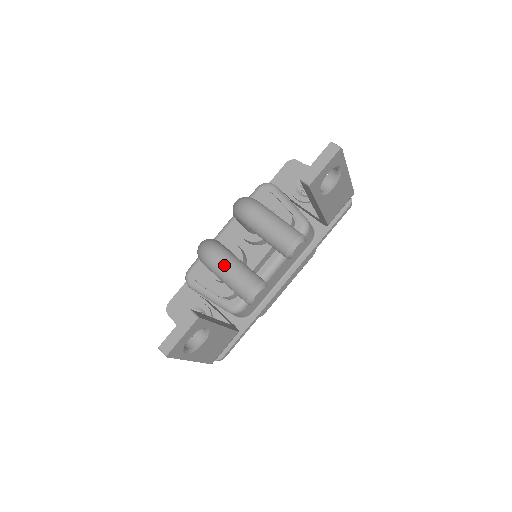
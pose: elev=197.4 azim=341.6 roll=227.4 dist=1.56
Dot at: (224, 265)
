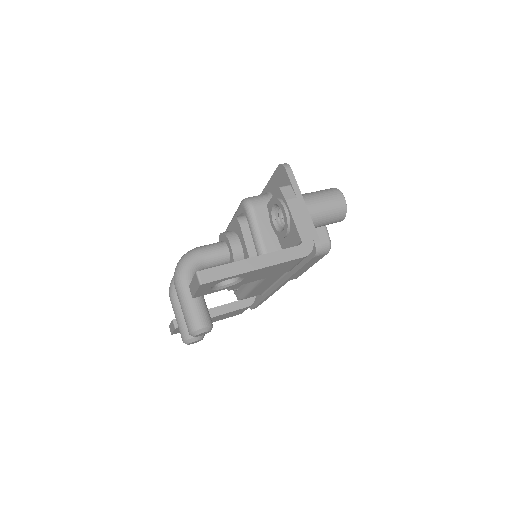
Dot at: occluded
